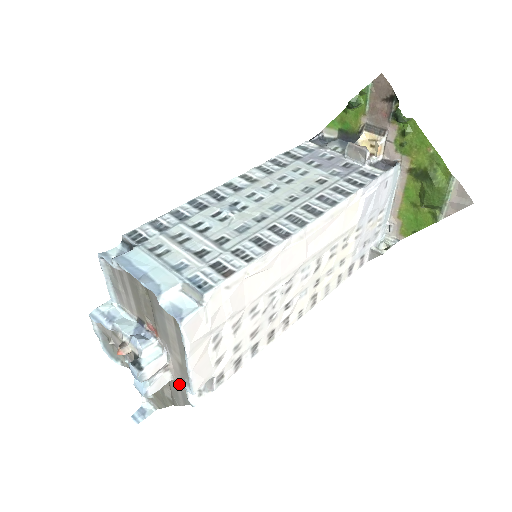
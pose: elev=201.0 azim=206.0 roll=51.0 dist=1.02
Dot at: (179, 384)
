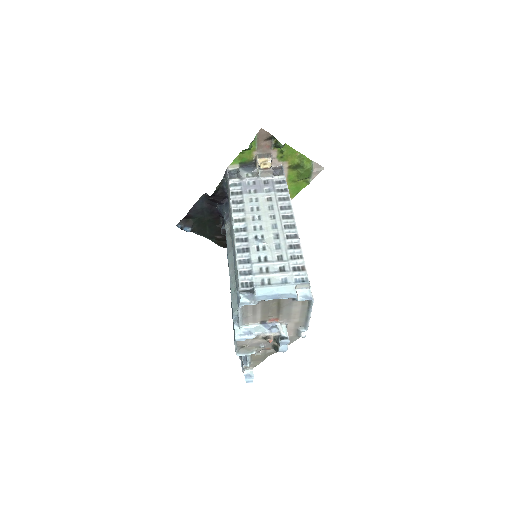
Dot at: (289, 335)
